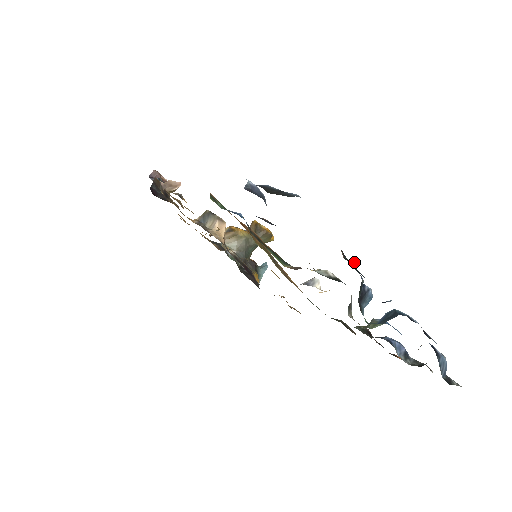
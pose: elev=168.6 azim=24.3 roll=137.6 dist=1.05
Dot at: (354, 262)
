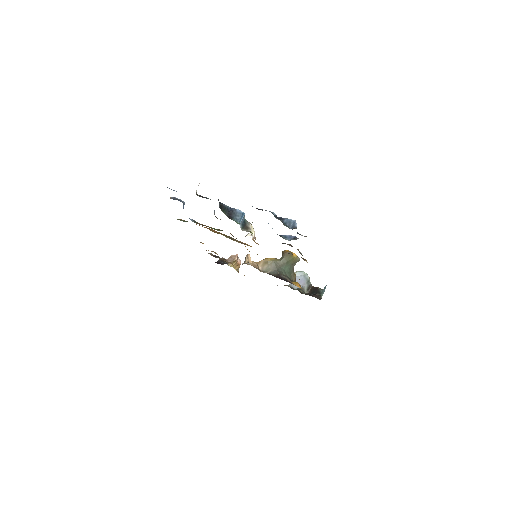
Dot at: occluded
